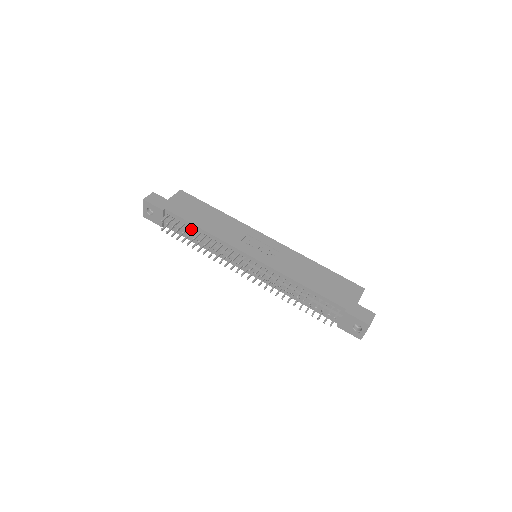
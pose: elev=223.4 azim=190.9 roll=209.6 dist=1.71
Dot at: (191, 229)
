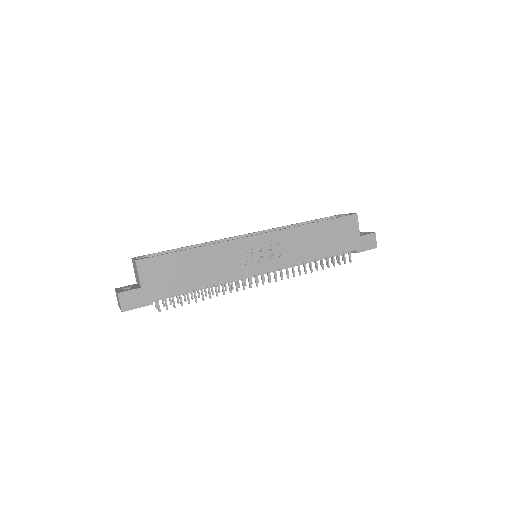
Dot at: occluded
